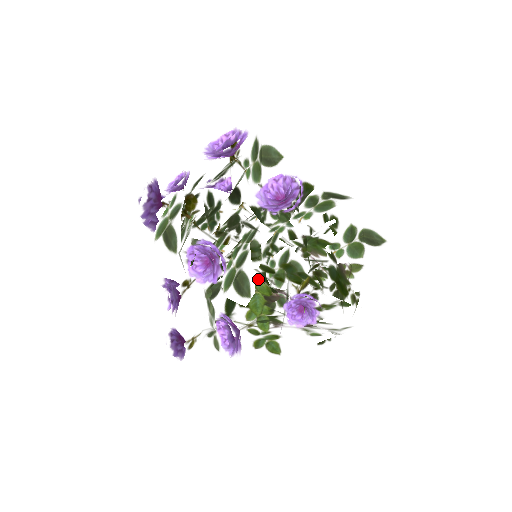
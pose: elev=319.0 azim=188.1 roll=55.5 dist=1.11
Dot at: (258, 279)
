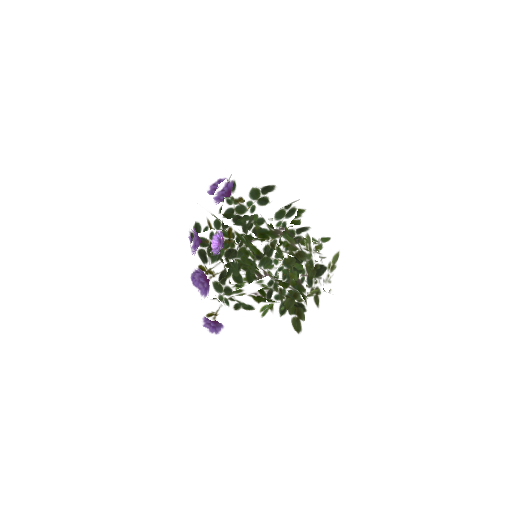
Dot at: occluded
